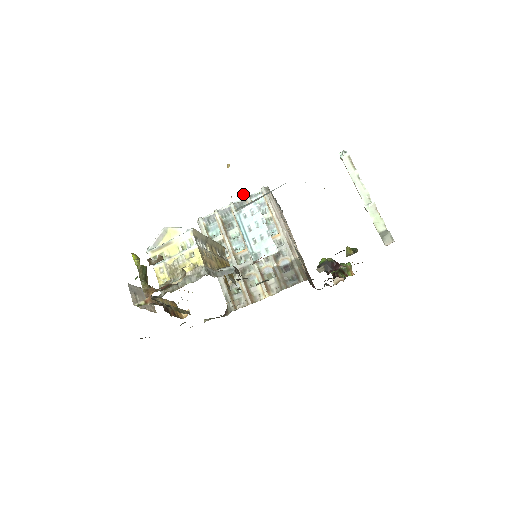
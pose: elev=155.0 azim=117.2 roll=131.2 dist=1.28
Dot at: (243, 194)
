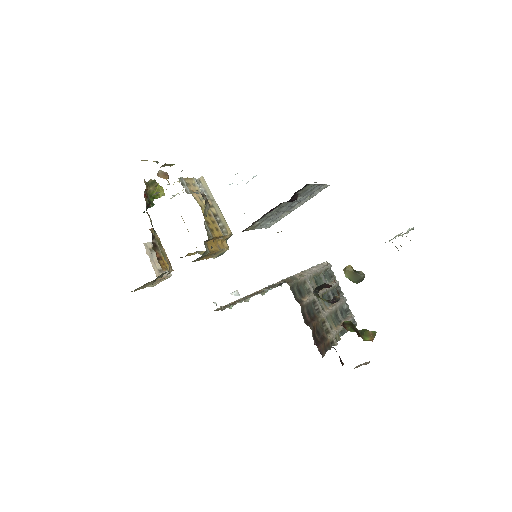
Dot at: occluded
